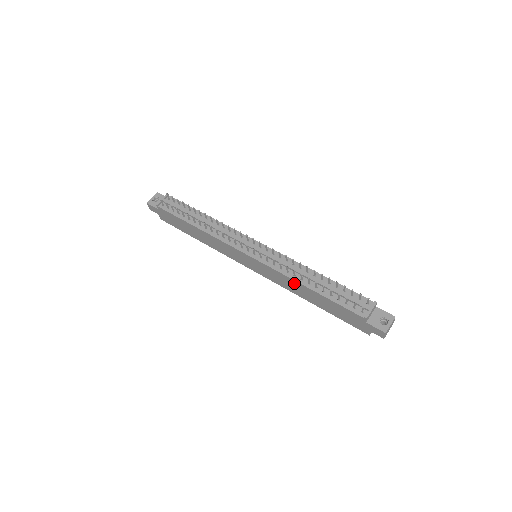
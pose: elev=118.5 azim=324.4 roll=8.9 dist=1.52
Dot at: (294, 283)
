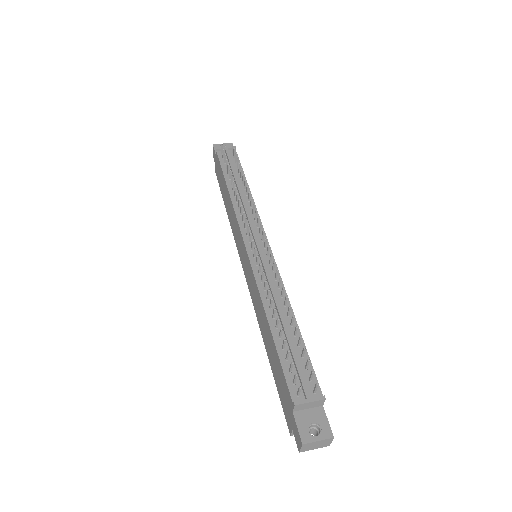
Dot at: (261, 306)
